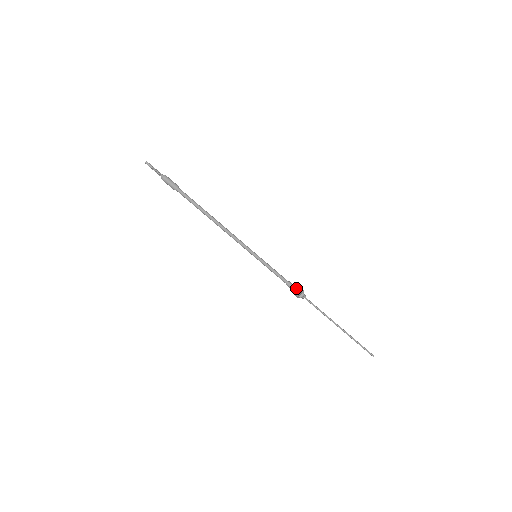
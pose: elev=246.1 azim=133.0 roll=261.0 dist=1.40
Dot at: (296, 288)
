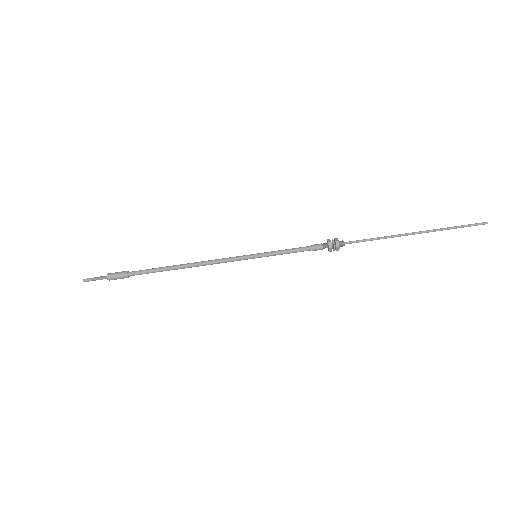
Dot at: (326, 246)
